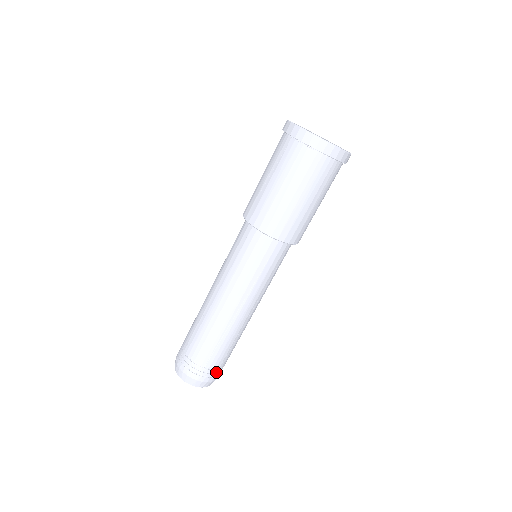
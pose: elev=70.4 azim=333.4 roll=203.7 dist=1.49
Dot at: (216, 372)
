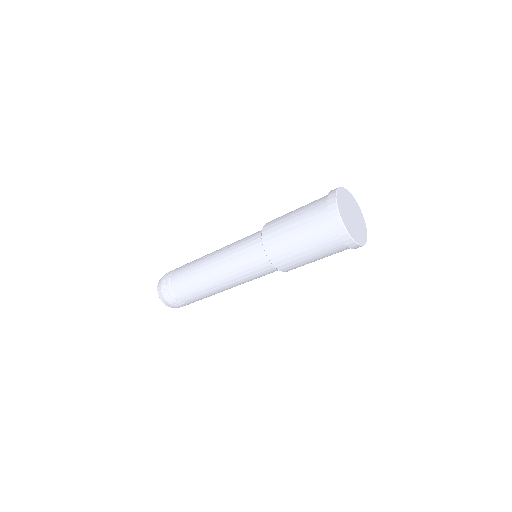
Dot at: occluded
